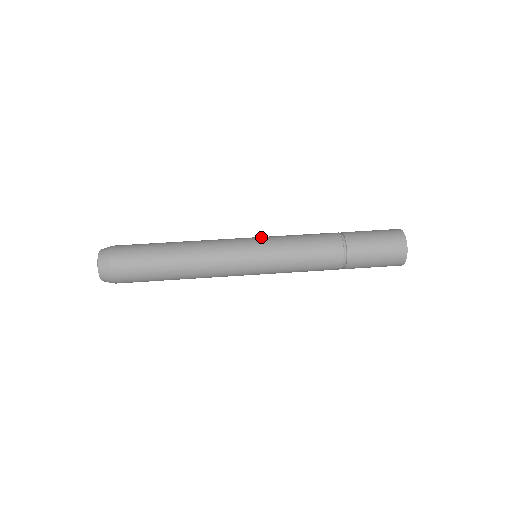
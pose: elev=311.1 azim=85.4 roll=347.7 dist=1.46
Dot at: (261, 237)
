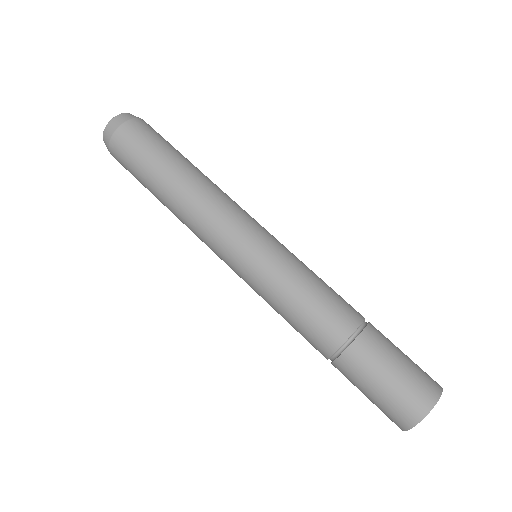
Dot at: occluded
